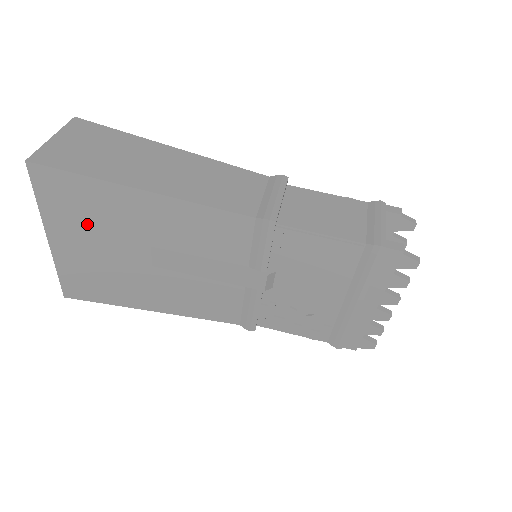
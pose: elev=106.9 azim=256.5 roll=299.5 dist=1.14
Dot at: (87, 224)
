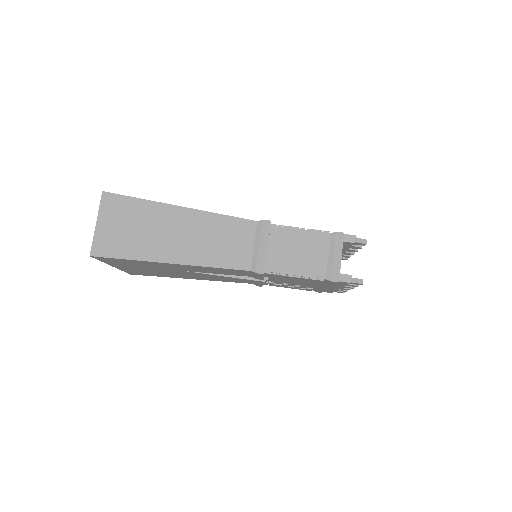
Dot at: (138, 266)
